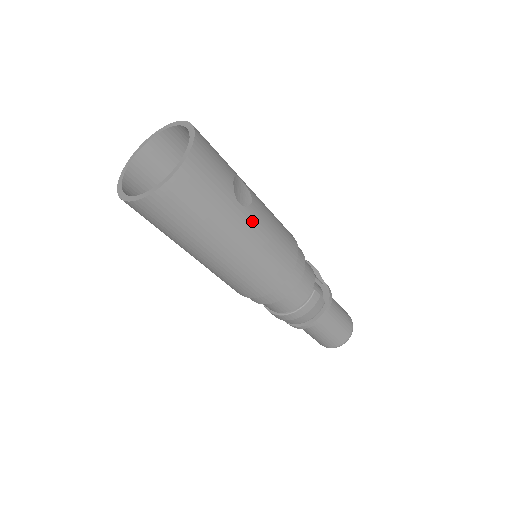
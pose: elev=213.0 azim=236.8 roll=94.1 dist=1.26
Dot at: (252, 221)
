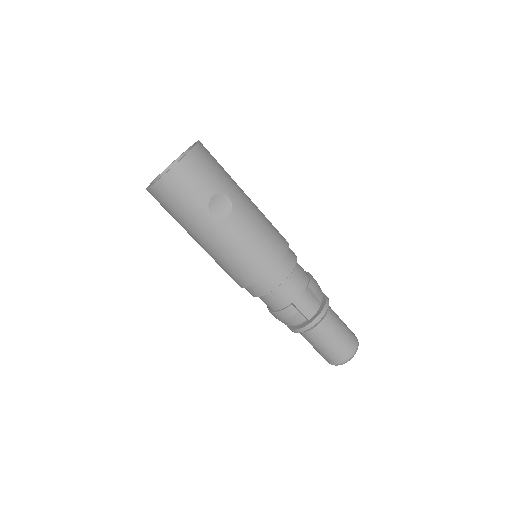
Dot at: (222, 230)
